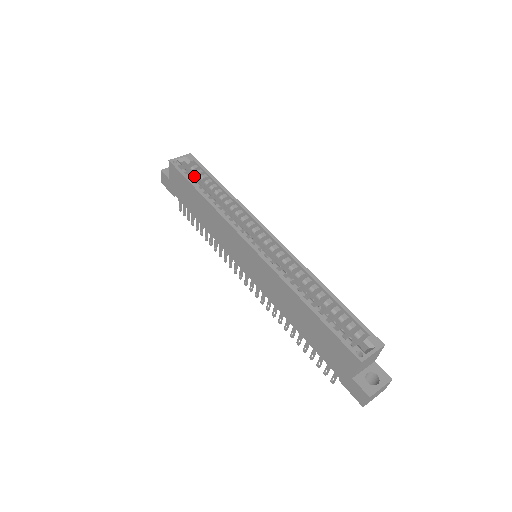
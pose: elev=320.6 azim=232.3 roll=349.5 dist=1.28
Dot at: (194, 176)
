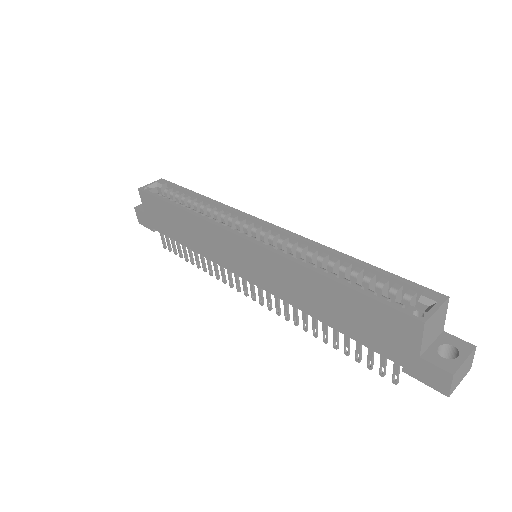
Dot at: occluded
